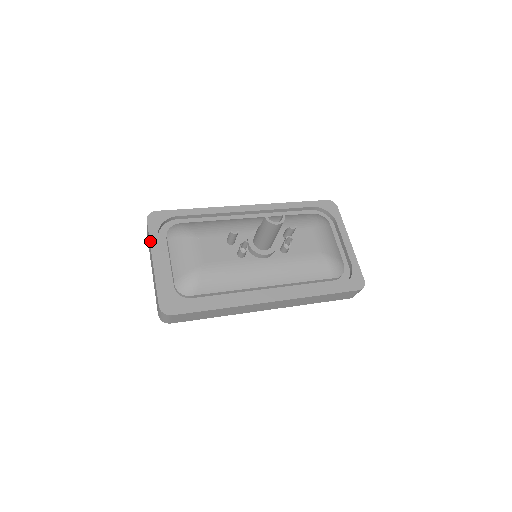
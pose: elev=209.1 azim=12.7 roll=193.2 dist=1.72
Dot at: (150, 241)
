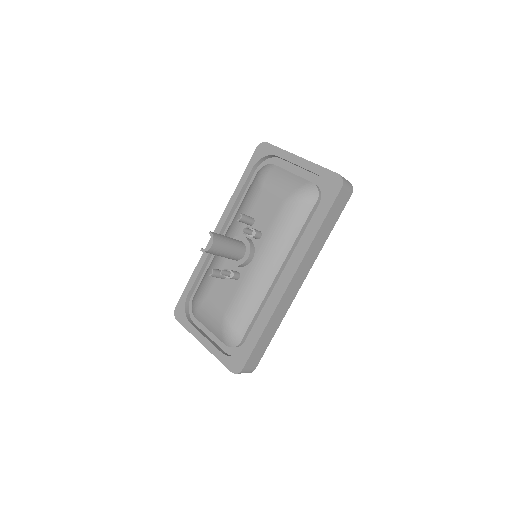
Dot at: (190, 332)
